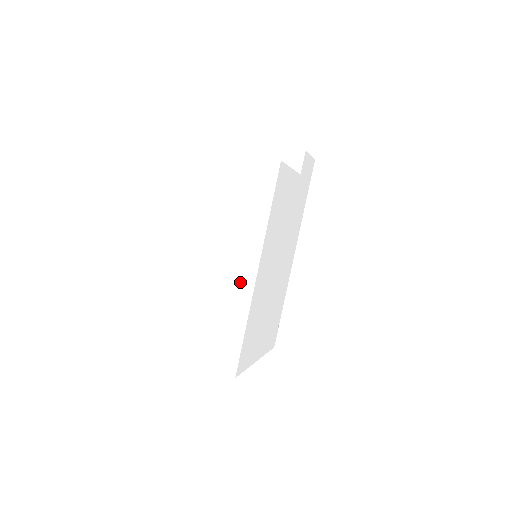
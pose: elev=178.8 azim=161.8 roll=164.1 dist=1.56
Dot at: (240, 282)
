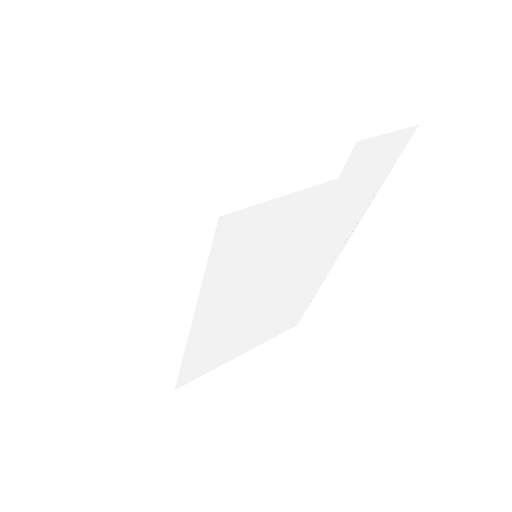
Dot at: (177, 320)
